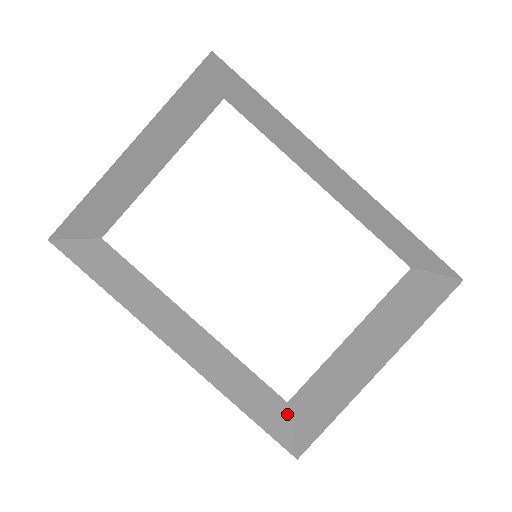
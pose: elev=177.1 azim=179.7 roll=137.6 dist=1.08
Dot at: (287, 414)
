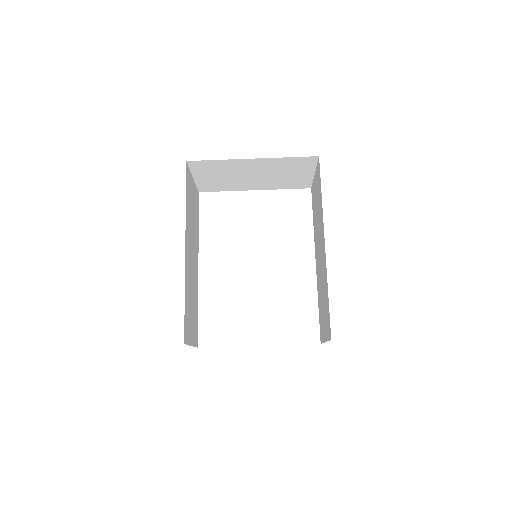
Dot at: (194, 344)
